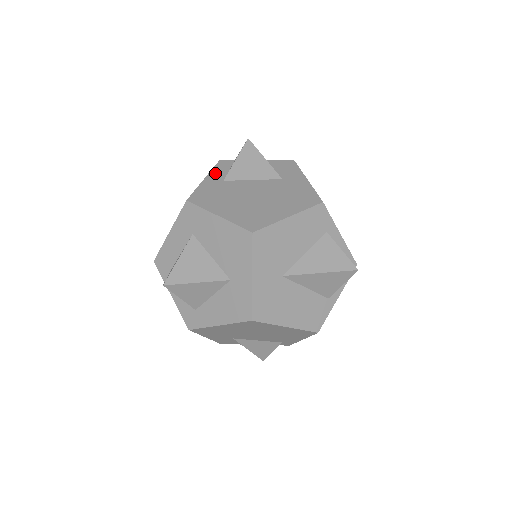
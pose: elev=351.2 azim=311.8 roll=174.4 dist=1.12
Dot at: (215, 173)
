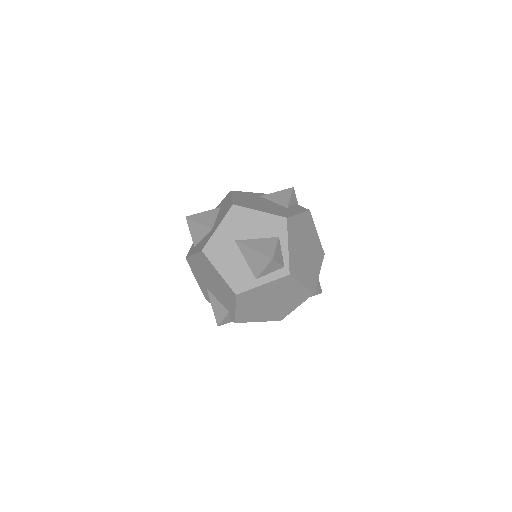
Dot at: (262, 194)
